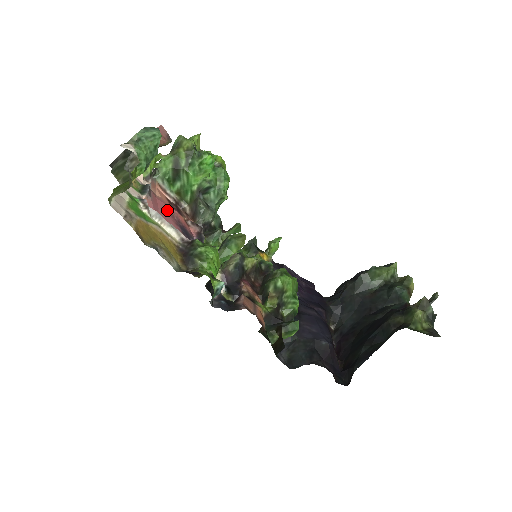
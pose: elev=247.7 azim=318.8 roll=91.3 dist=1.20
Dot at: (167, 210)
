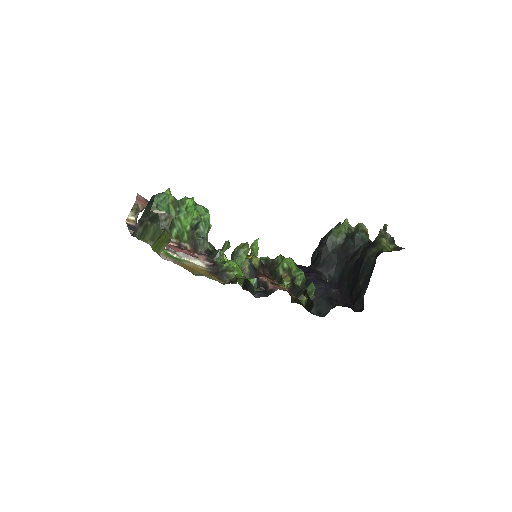
Dot at: (181, 251)
